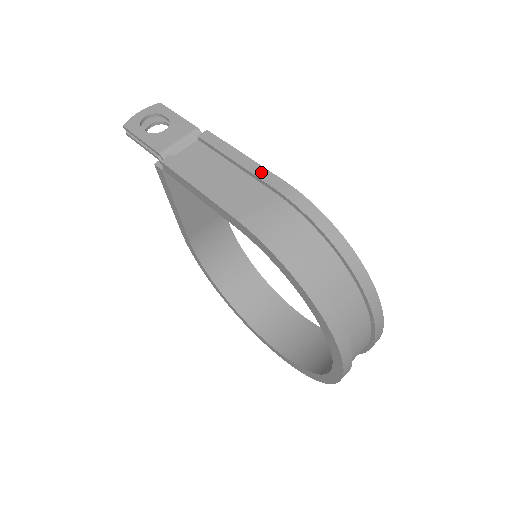
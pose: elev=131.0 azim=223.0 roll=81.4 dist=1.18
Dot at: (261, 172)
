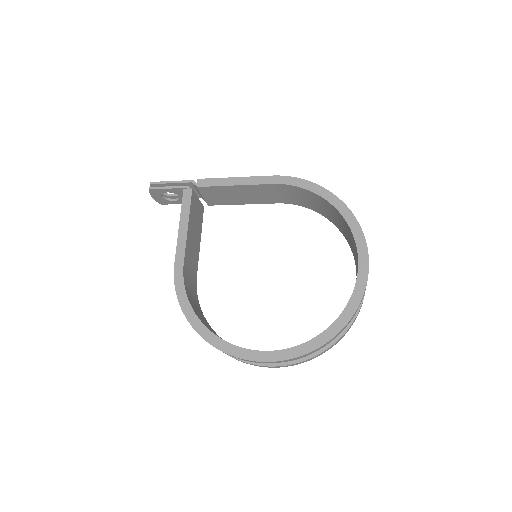
Dot at: occluded
